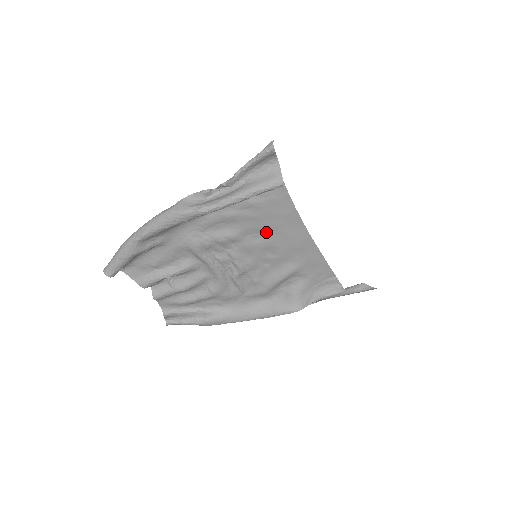
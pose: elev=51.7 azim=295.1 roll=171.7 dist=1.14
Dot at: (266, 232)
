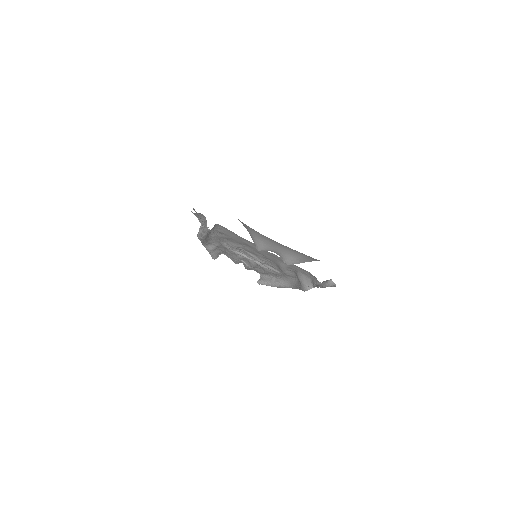
Dot at: (246, 245)
